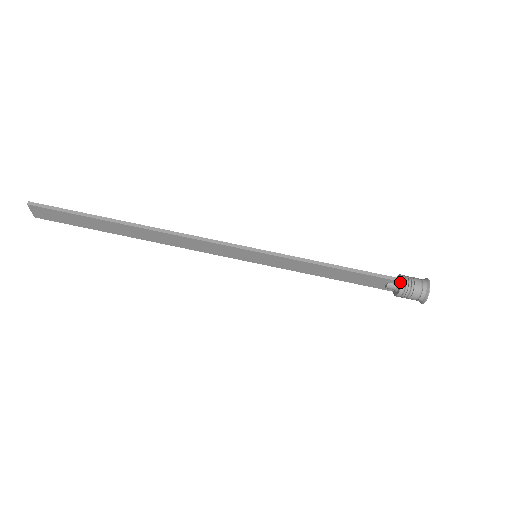
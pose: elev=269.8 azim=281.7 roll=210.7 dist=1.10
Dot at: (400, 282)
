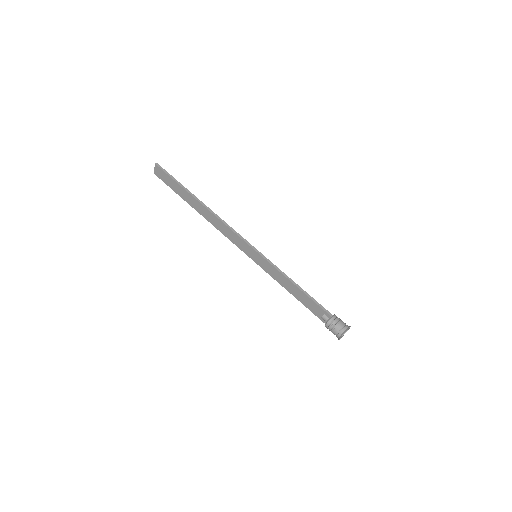
Dot at: (331, 317)
